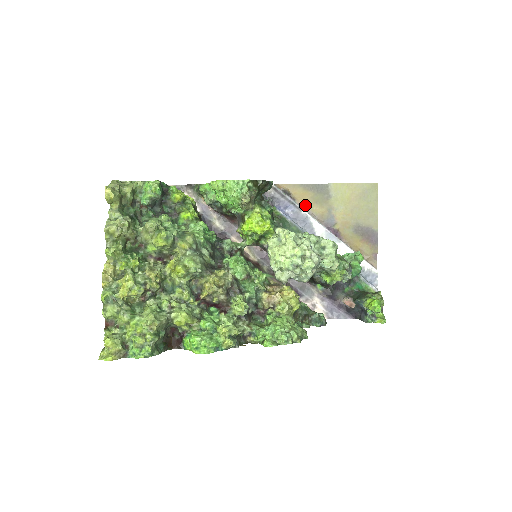
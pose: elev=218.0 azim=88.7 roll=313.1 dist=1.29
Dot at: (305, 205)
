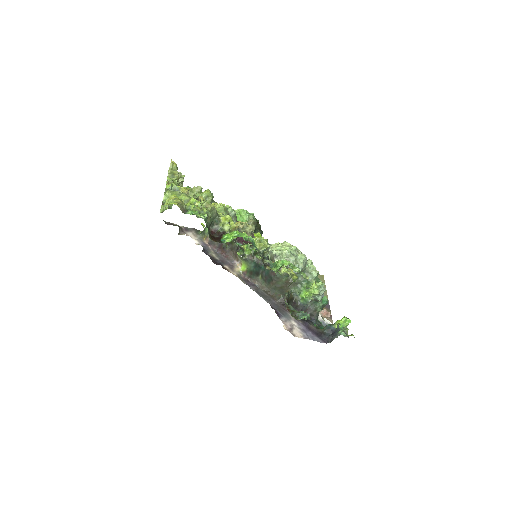
Dot at: occluded
